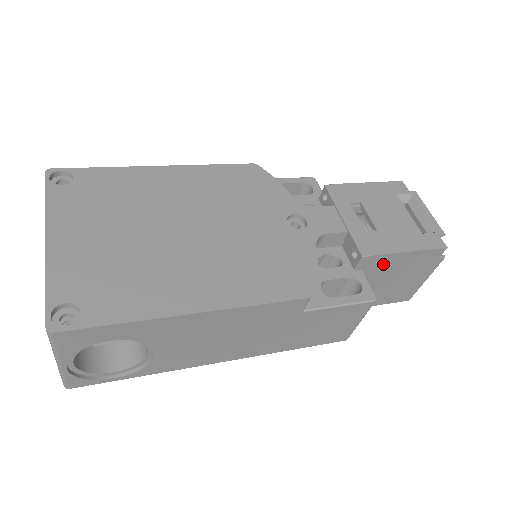
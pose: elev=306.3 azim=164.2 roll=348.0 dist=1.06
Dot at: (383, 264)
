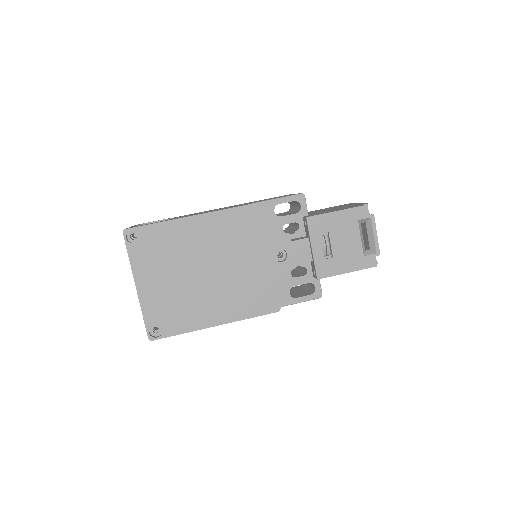
Dot at: occluded
